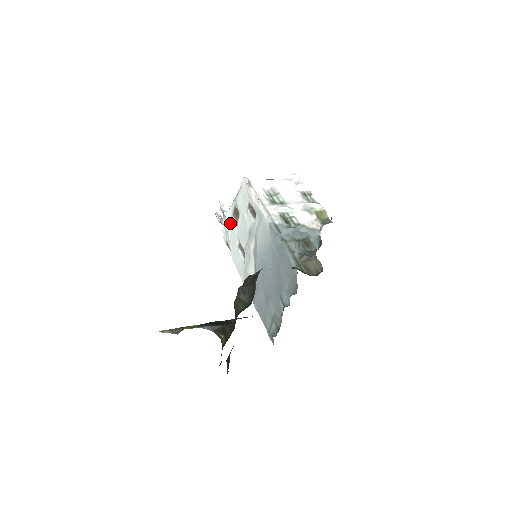
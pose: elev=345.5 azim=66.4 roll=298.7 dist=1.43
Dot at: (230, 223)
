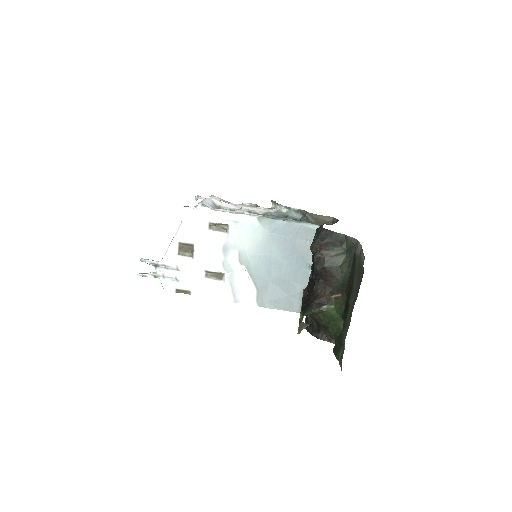
Dot at: (178, 265)
